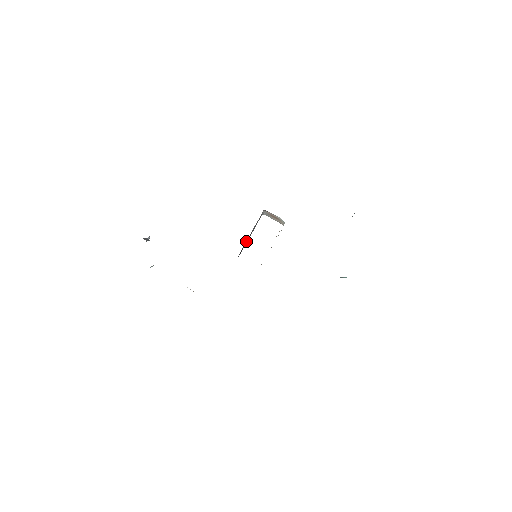
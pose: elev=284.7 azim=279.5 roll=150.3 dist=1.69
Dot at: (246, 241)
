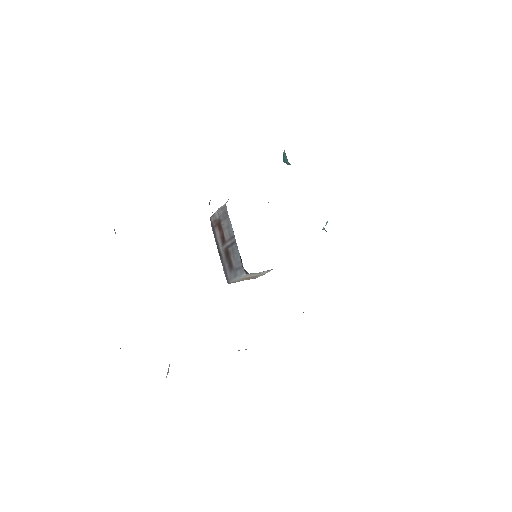
Dot at: (224, 263)
